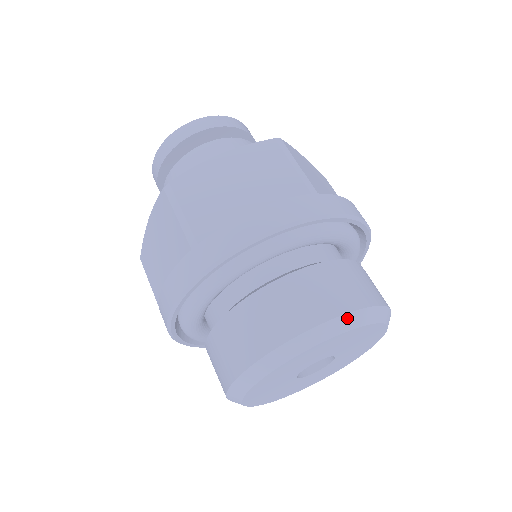
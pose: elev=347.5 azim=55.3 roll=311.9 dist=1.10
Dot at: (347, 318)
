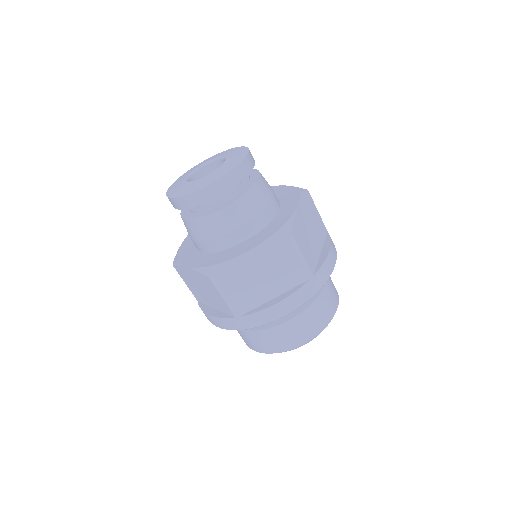
Dot at: occluded
